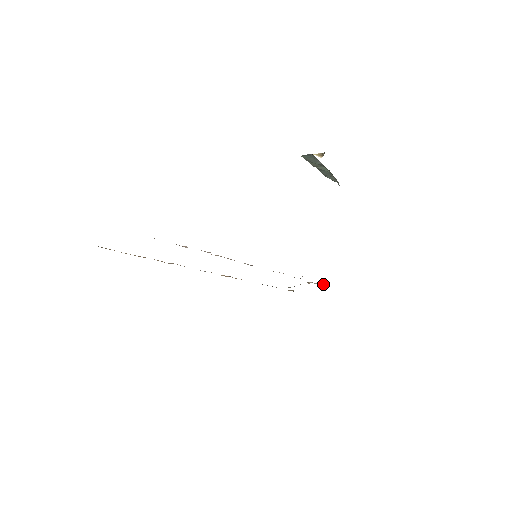
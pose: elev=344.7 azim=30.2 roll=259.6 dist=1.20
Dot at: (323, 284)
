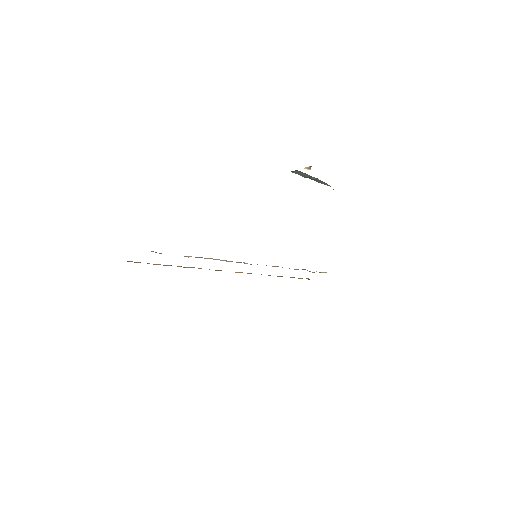
Dot at: occluded
